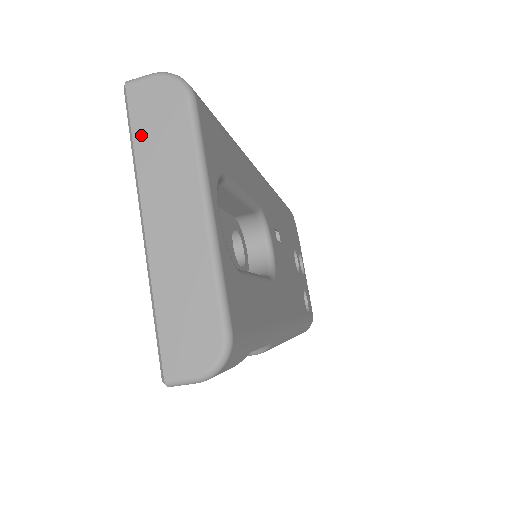
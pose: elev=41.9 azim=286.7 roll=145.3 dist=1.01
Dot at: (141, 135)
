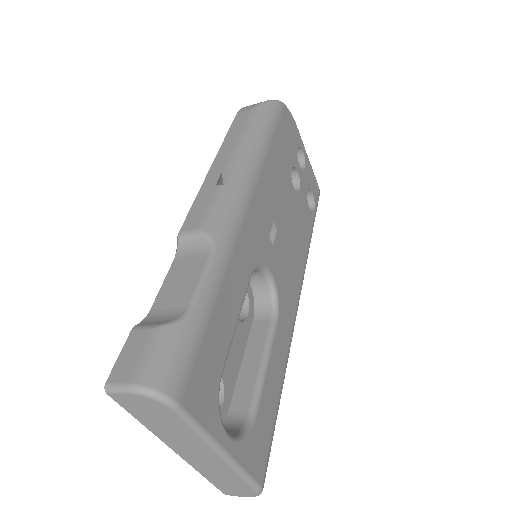
Dot at: (143, 419)
